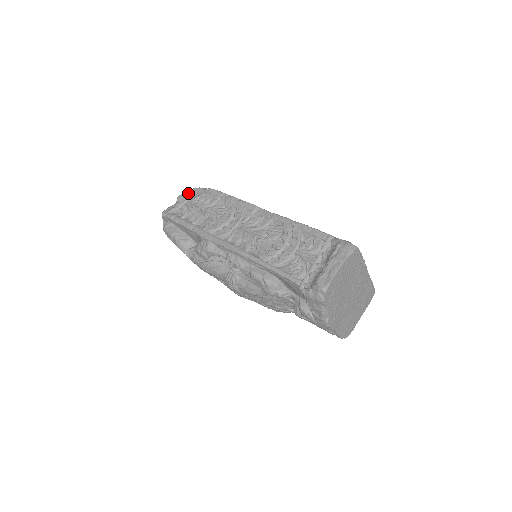
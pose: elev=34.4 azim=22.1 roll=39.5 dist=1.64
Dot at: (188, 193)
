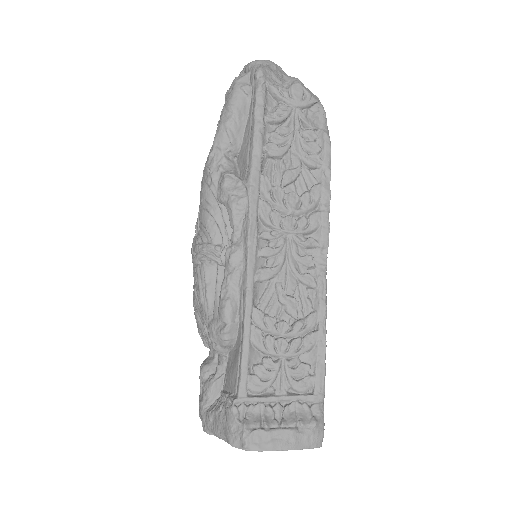
Dot at: (310, 101)
